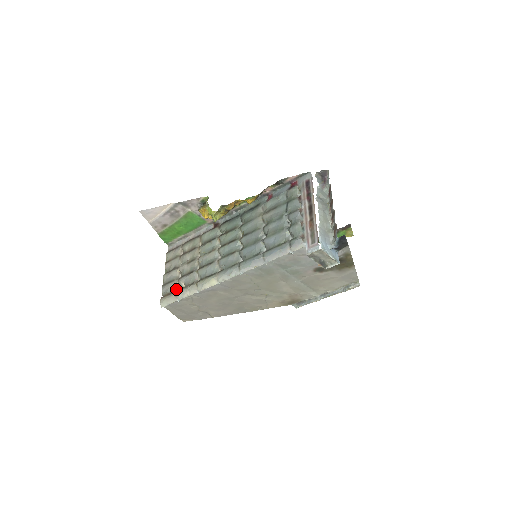
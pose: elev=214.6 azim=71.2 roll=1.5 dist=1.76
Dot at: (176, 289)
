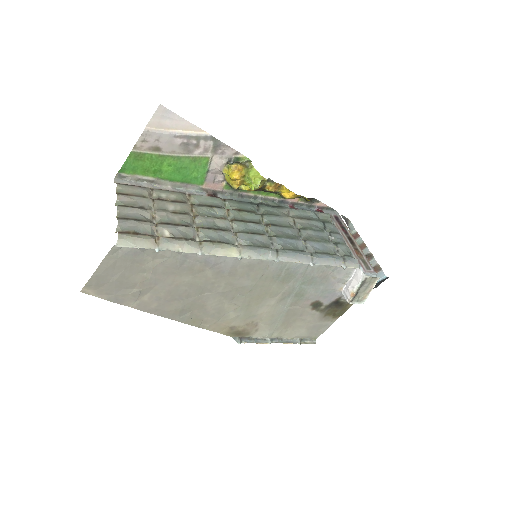
Dot at: (151, 234)
